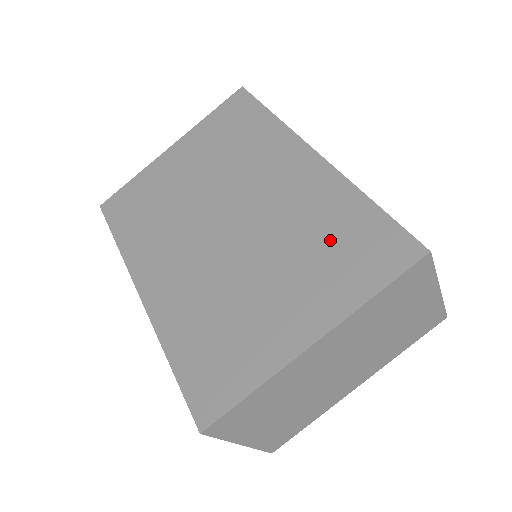
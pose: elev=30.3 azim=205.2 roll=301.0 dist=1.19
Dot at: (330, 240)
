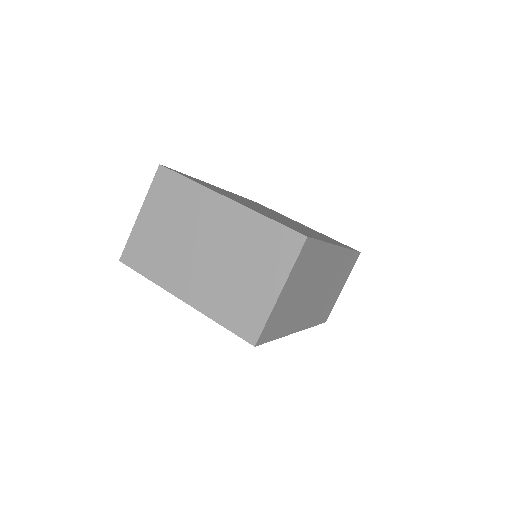
Dot at: (290, 225)
